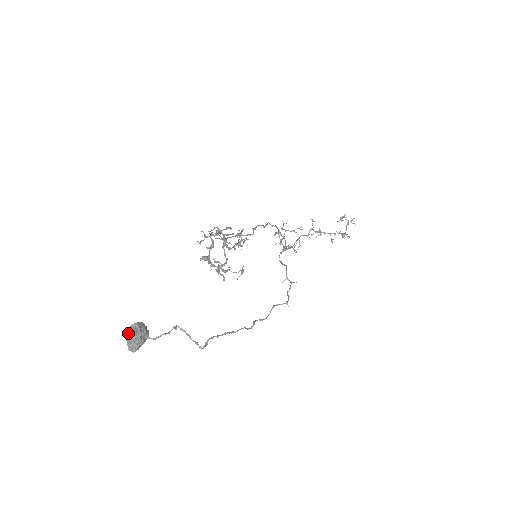
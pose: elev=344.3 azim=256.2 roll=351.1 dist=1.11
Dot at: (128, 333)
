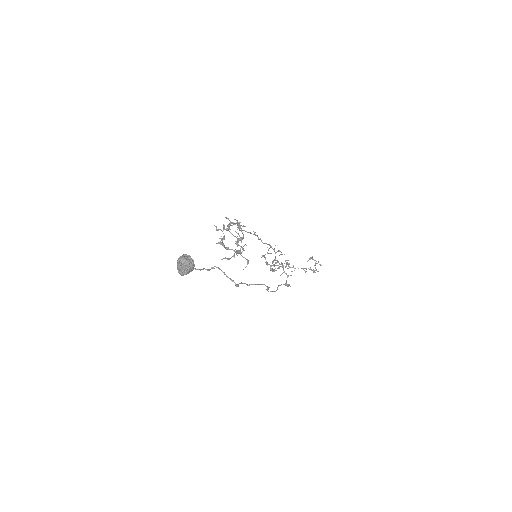
Dot at: (181, 258)
